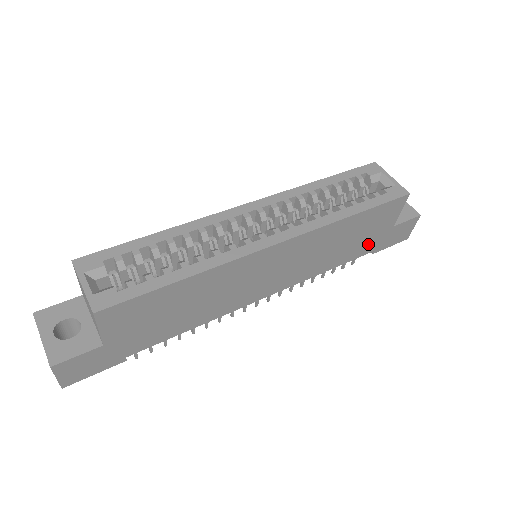
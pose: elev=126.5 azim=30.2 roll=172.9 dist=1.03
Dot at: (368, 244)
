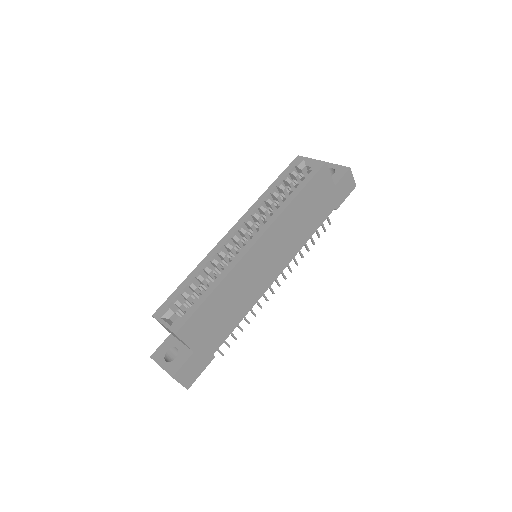
Dot at: (325, 207)
